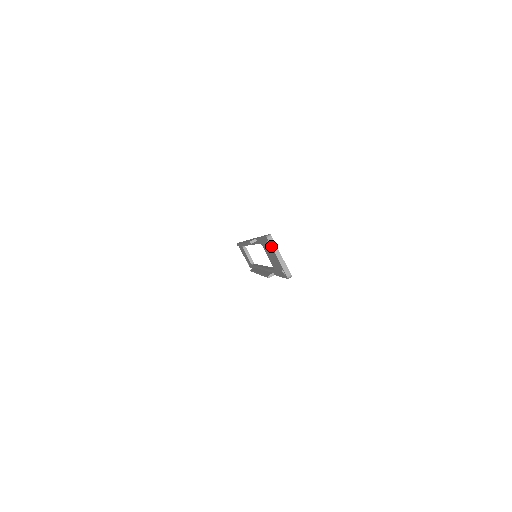
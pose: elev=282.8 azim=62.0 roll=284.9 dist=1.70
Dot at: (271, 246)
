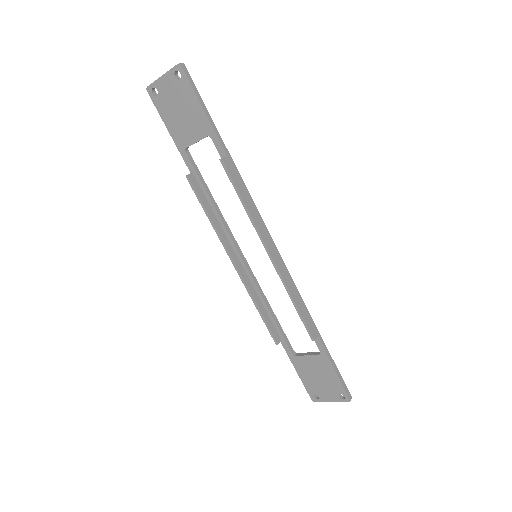
Dot at: (152, 83)
